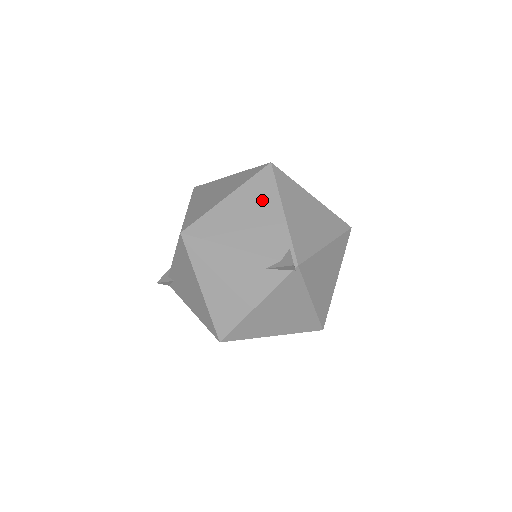
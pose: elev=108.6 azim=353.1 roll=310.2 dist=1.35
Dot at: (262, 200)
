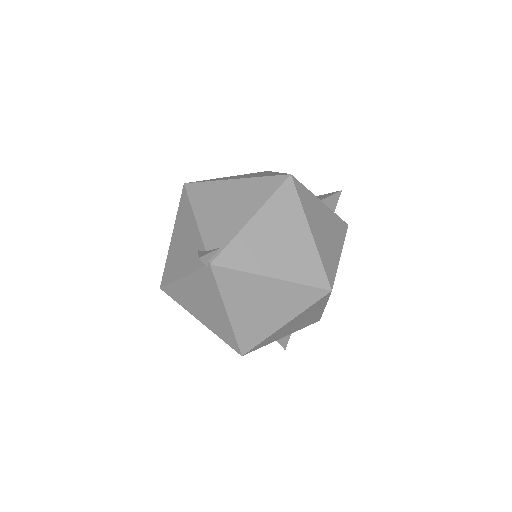
Dot at: (250, 198)
